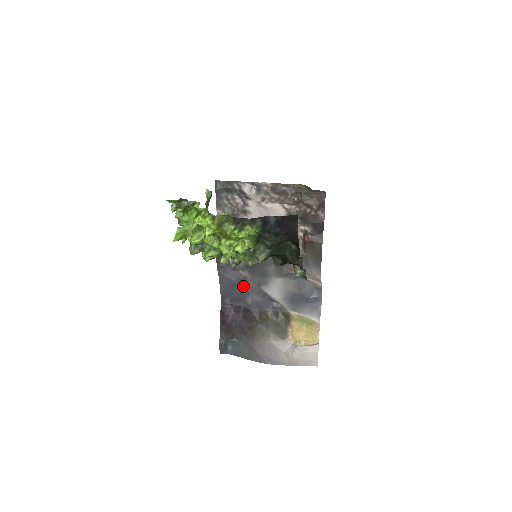
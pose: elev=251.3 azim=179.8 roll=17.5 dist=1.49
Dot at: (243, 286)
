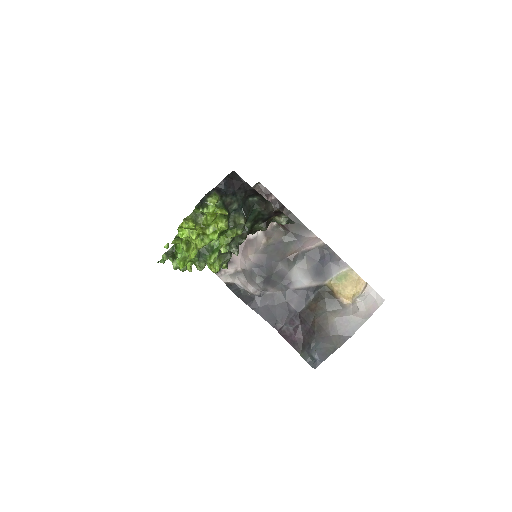
Dot at: (278, 301)
